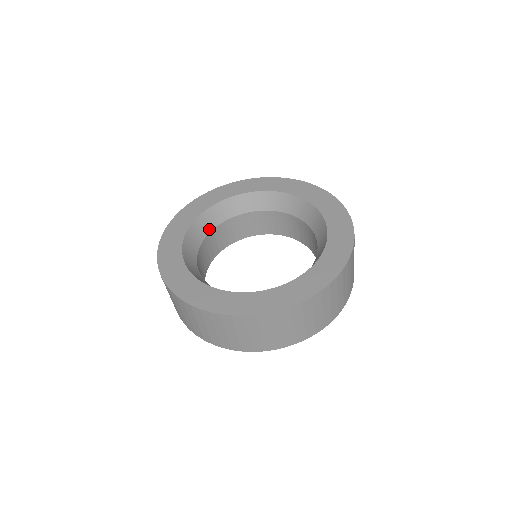
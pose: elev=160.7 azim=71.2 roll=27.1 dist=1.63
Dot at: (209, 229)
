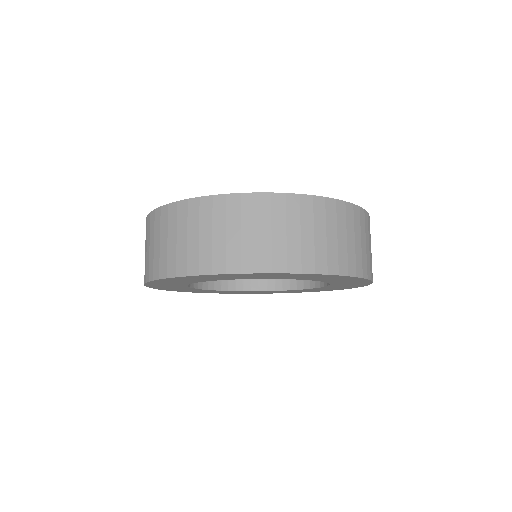
Dot at: occluded
